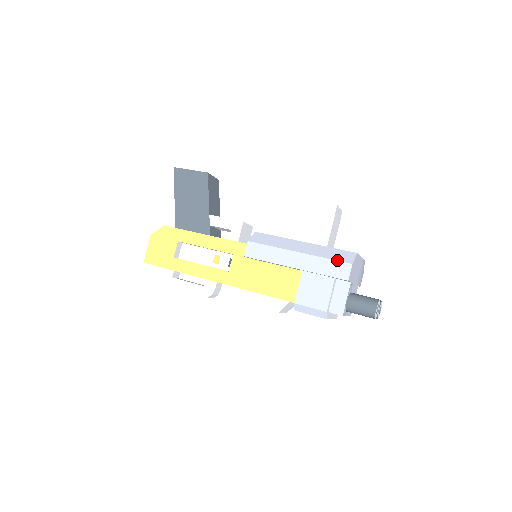
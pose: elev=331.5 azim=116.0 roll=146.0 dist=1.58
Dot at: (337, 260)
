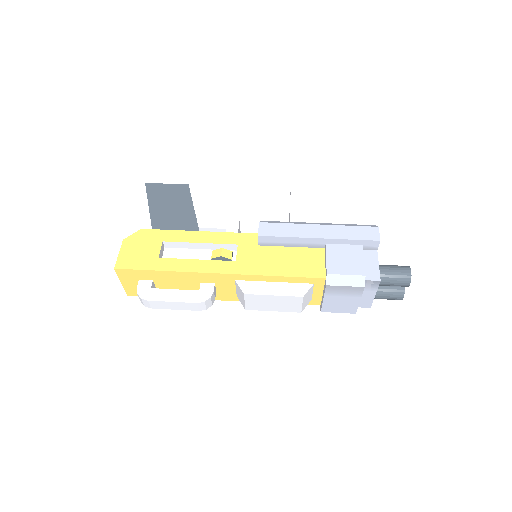
Dot at: (362, 226)
